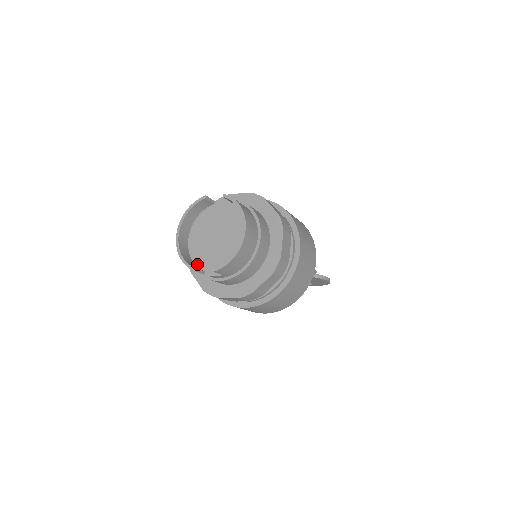
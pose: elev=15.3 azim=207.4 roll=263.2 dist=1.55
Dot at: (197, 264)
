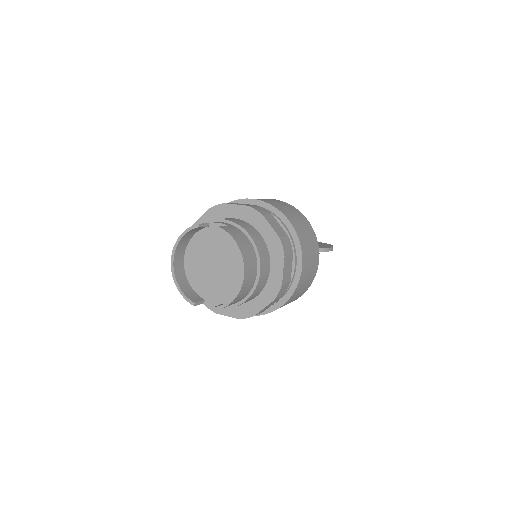
Dot at: (195, 290)
